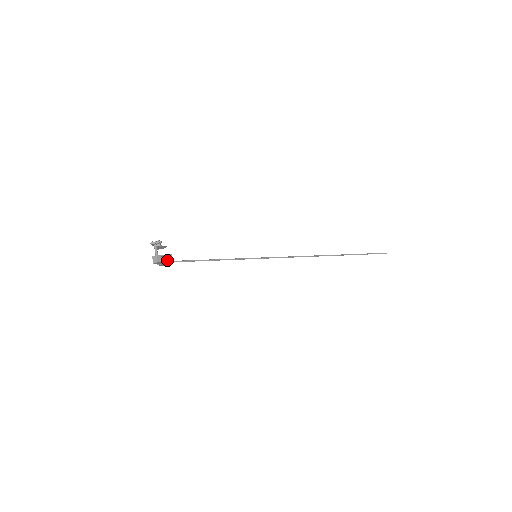
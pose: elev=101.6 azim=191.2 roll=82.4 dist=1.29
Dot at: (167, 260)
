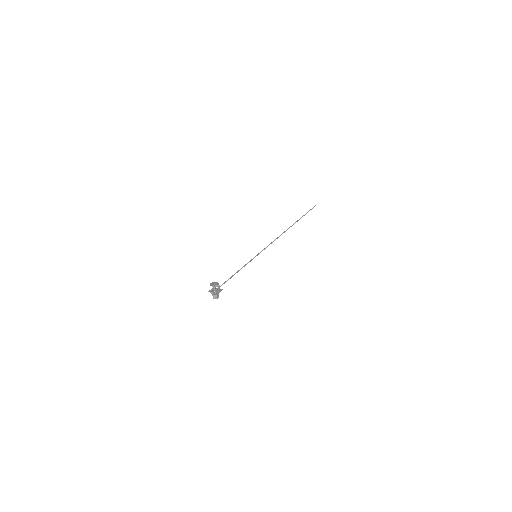
Dot at: occluded
